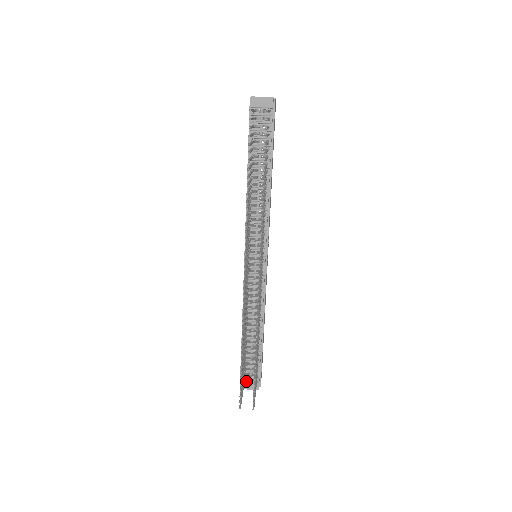
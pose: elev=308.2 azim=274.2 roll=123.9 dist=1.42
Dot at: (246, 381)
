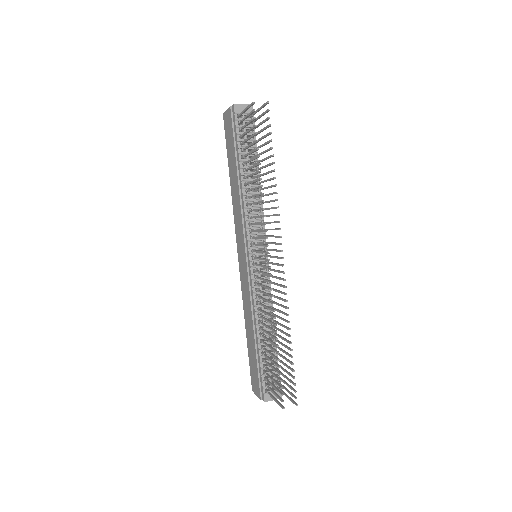
Dot at: occluded
